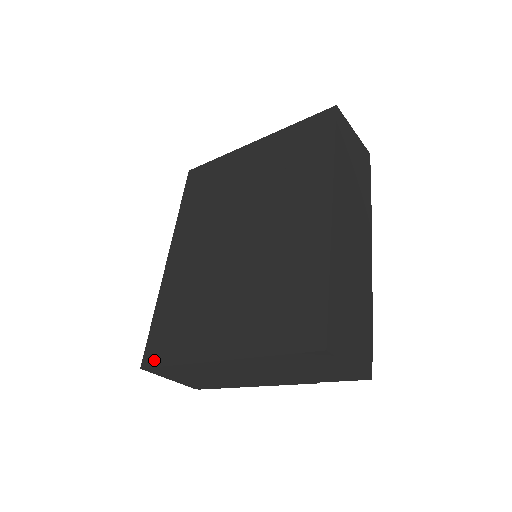
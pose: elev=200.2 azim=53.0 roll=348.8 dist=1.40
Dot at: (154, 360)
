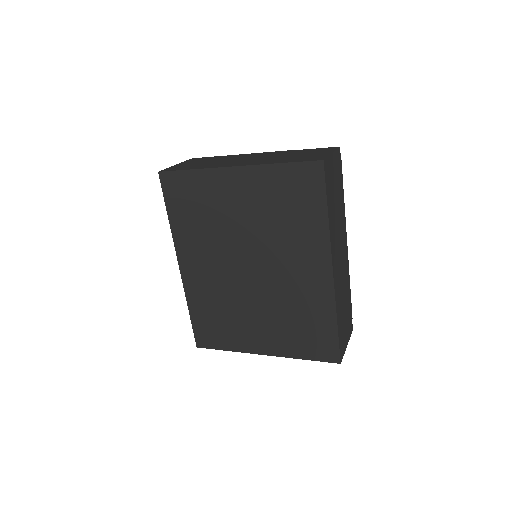
Dot at: (207, 345)
